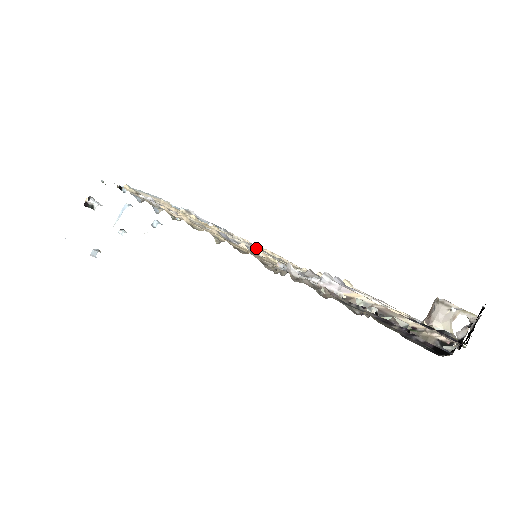
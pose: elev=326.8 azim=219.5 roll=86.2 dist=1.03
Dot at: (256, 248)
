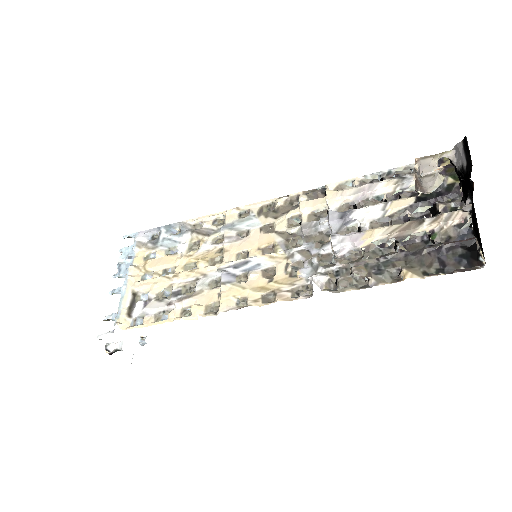
Dot at: (233, 231)
